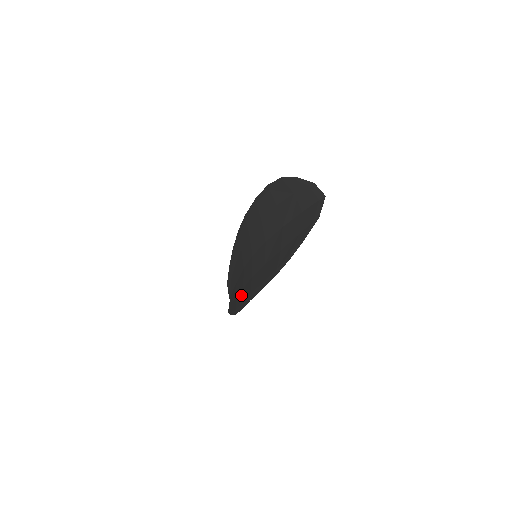
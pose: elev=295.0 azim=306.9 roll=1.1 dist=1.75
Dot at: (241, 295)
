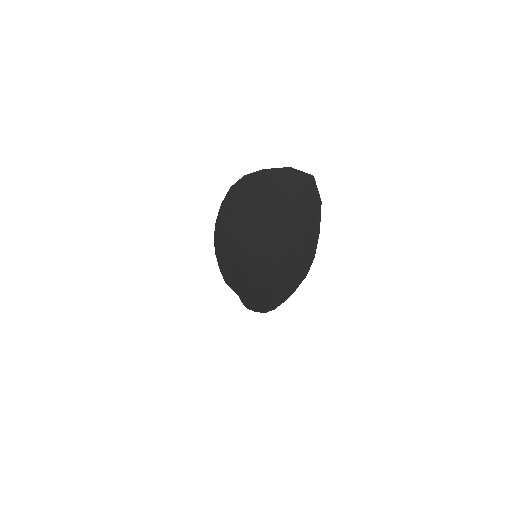
Dot at: (262, 296)
